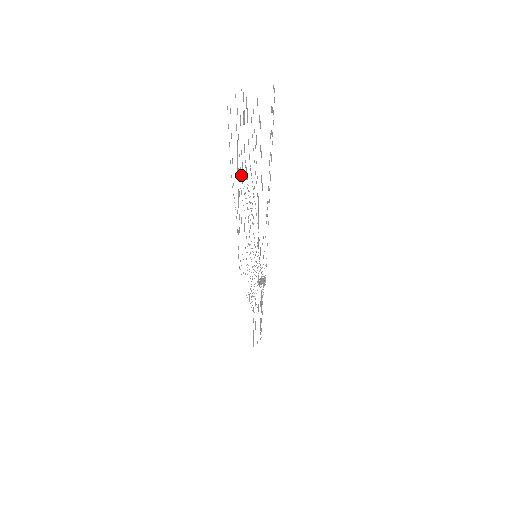
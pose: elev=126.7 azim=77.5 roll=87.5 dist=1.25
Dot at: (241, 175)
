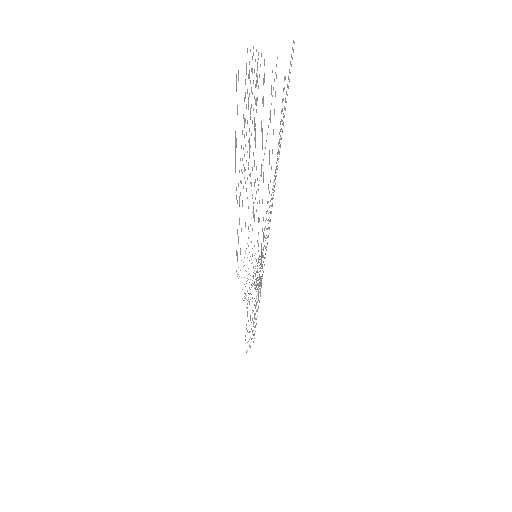
Dot at: occluded
